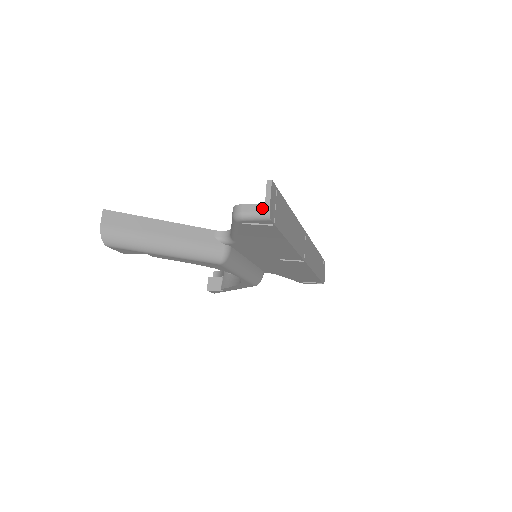
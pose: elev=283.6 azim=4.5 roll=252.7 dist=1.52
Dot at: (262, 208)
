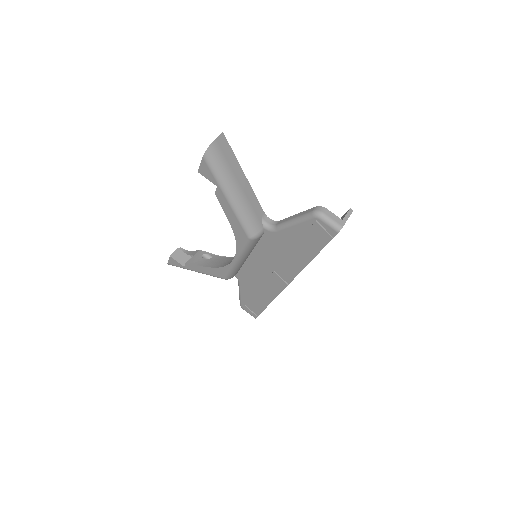
Dot at: (339, 221)
